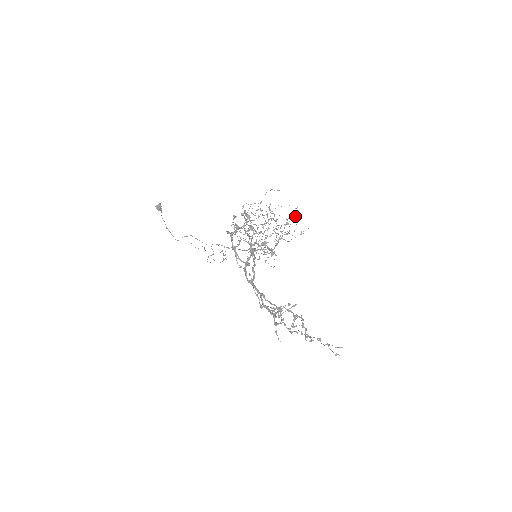
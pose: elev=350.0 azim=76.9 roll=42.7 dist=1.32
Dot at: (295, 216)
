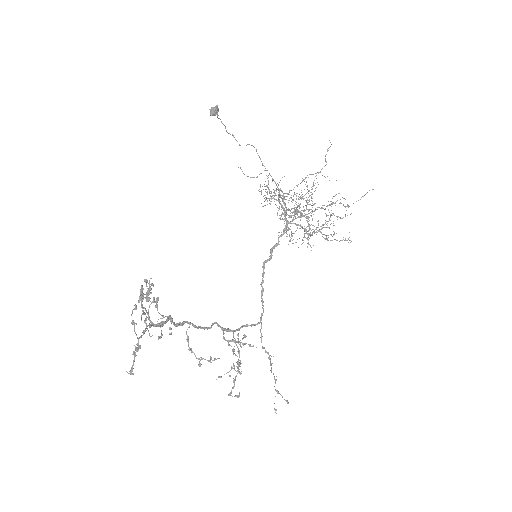
Dot at: (345, 215)
